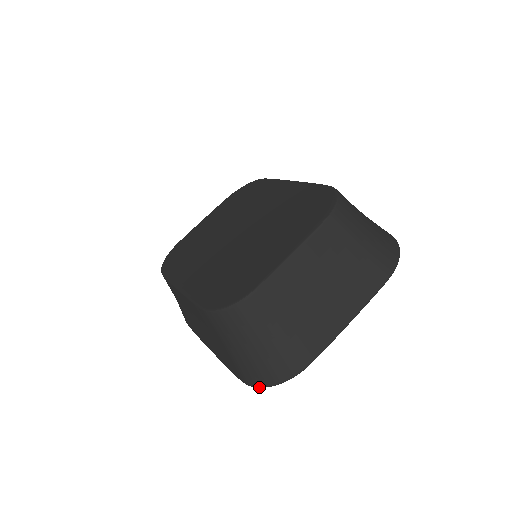
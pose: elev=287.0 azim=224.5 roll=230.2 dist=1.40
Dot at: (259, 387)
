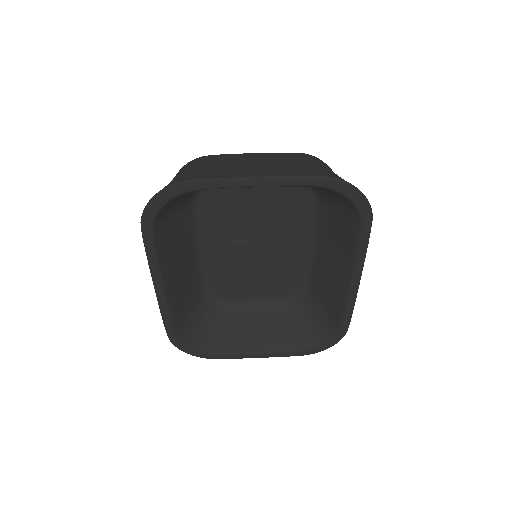
Dot at: (145, 208)
